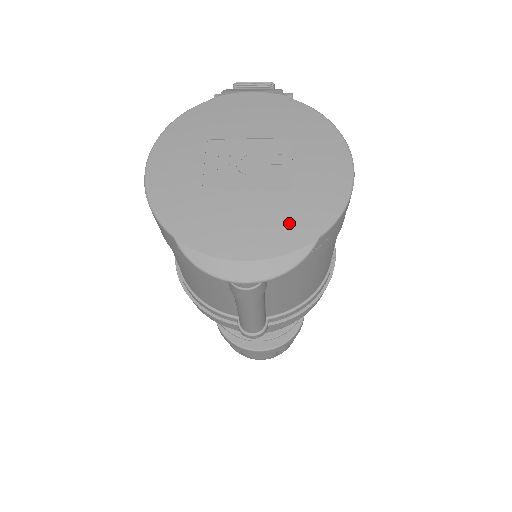
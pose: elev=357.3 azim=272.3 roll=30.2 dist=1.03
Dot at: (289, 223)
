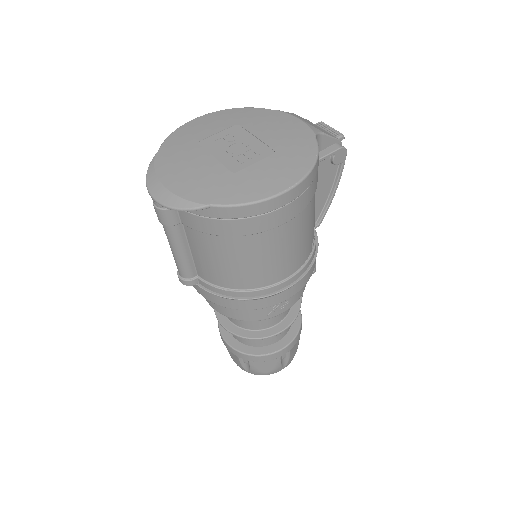
Dot at: (206, 186)
